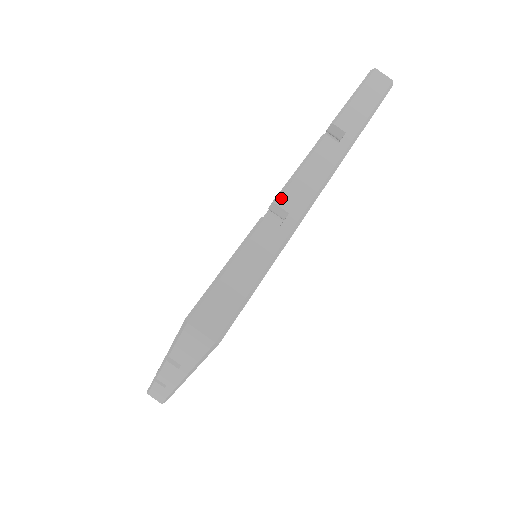
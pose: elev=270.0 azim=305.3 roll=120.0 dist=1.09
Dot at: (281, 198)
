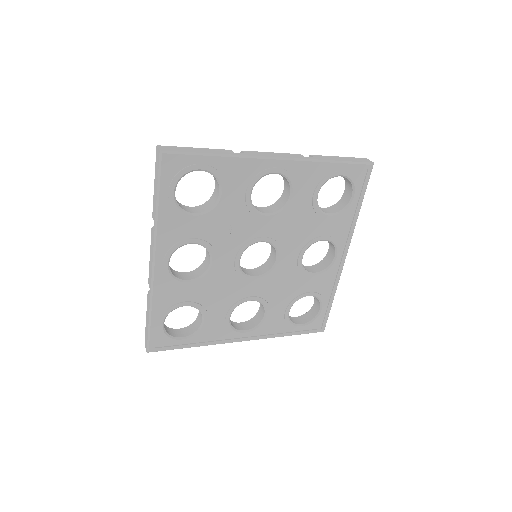
Dot at: (247, 151)
